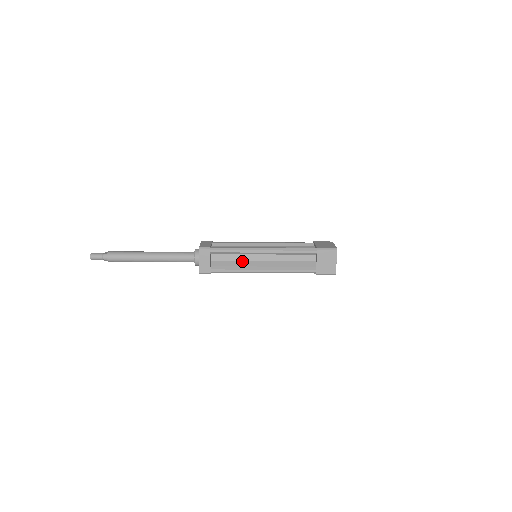
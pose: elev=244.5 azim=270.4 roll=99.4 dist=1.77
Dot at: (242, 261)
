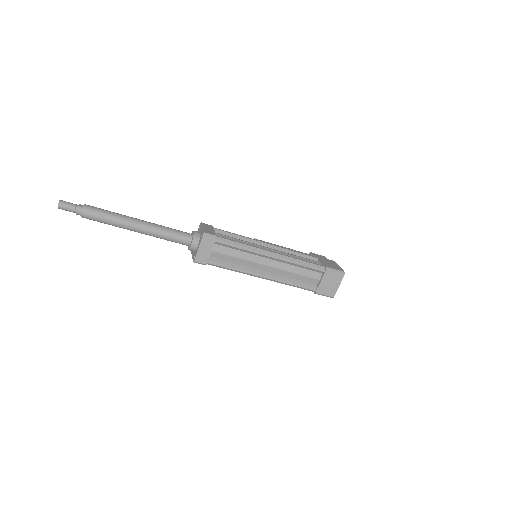
Dot at: (245, 260)
